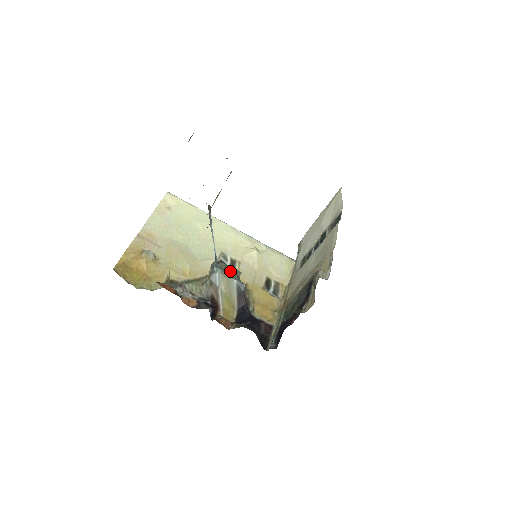
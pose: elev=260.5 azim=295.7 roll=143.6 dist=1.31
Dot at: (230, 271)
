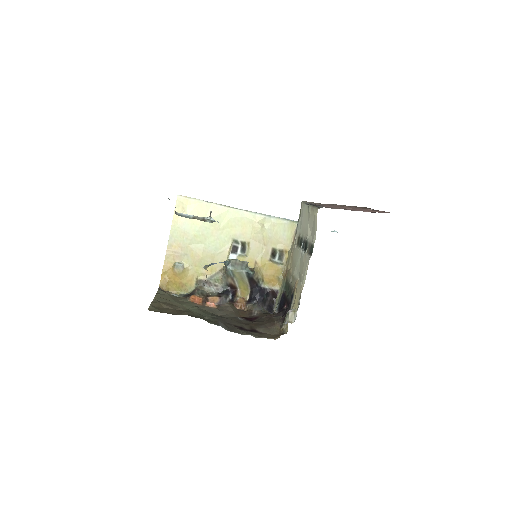
Dot at: (239, 265)
